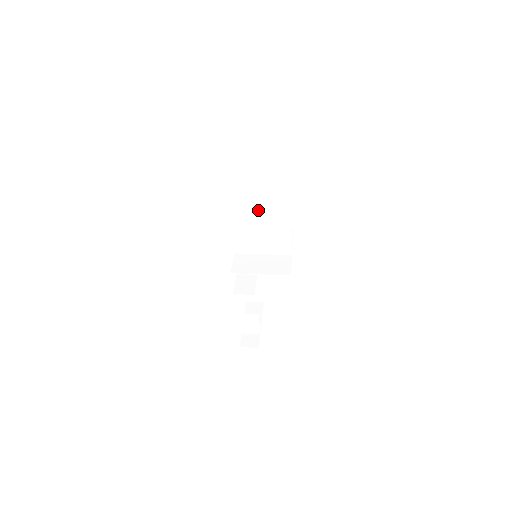
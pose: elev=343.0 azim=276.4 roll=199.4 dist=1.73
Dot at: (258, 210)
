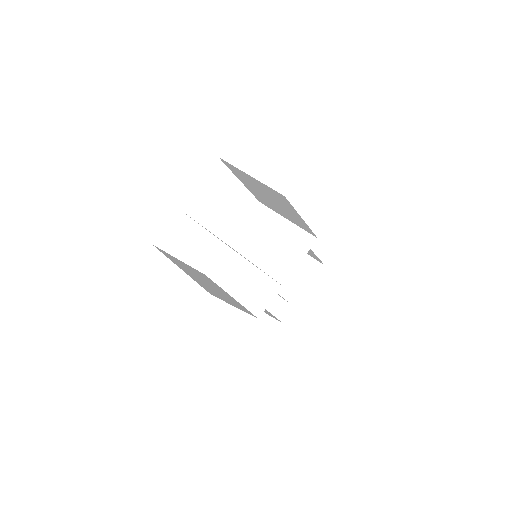
Dot at: occluded
